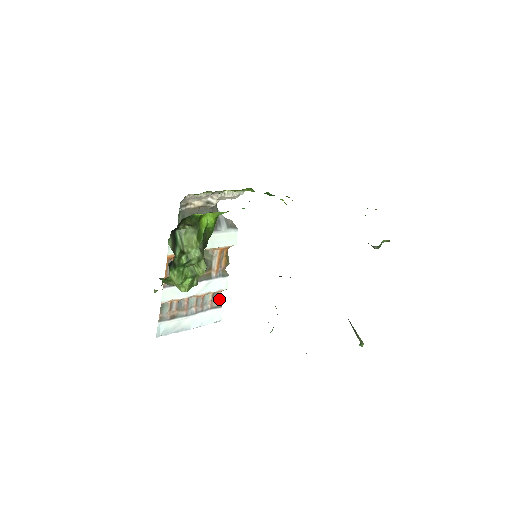
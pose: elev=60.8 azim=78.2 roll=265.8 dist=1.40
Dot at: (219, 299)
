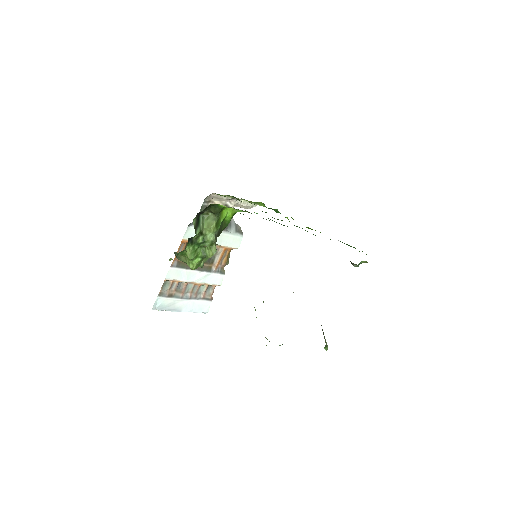
Dot at: (212, 293)
